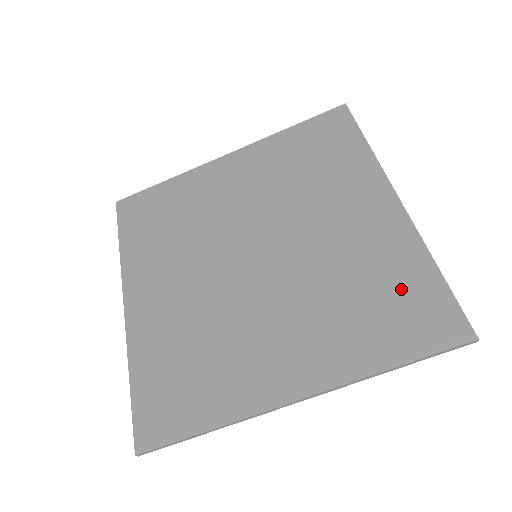
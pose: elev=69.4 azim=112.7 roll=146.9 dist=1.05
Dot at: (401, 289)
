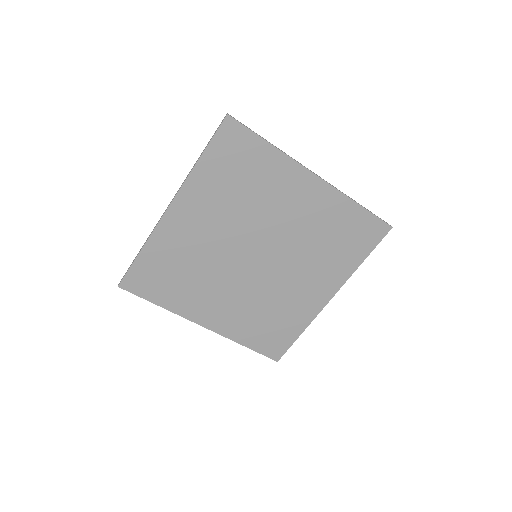
Dot at: (282, 329)
